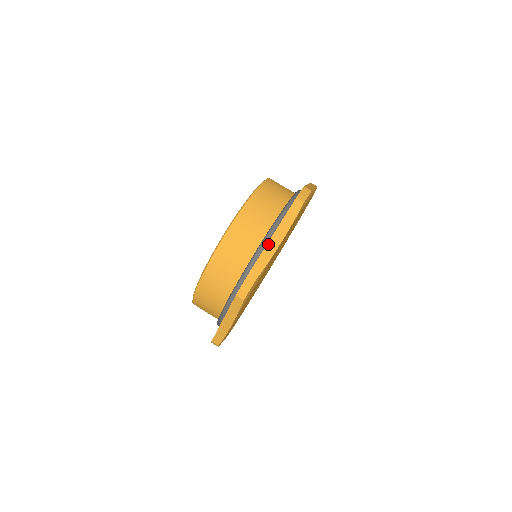
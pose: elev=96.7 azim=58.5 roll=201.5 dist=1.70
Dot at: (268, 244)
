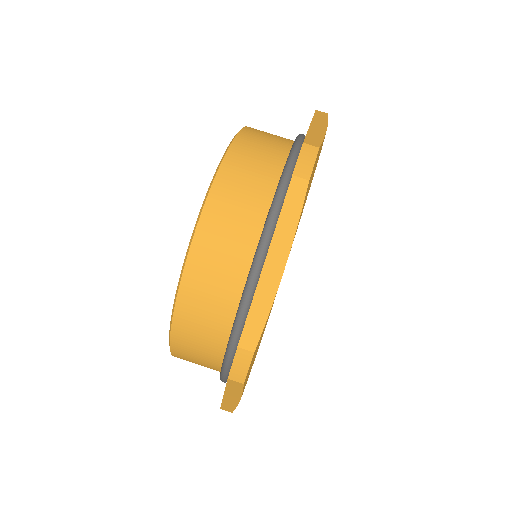
Dot at: (260, 280)
